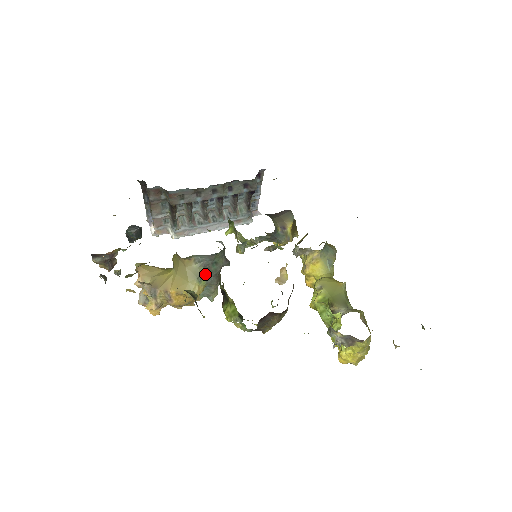
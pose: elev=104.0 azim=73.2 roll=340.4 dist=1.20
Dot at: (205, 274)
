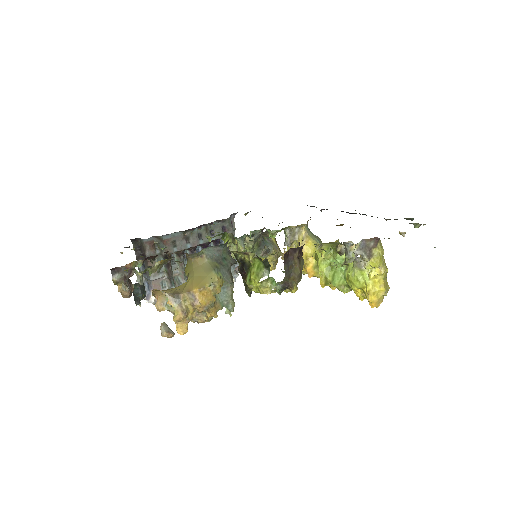
Dot at: (219, 267)
